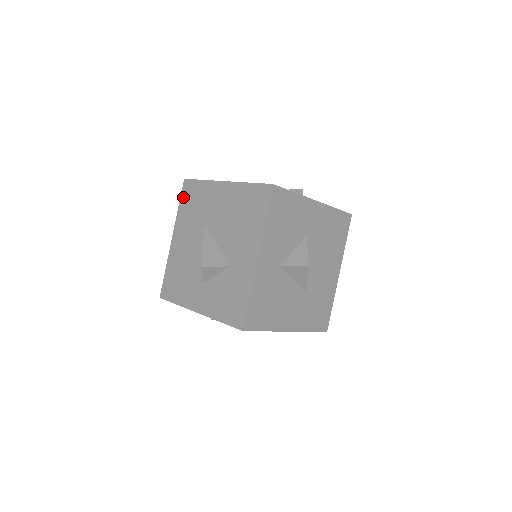
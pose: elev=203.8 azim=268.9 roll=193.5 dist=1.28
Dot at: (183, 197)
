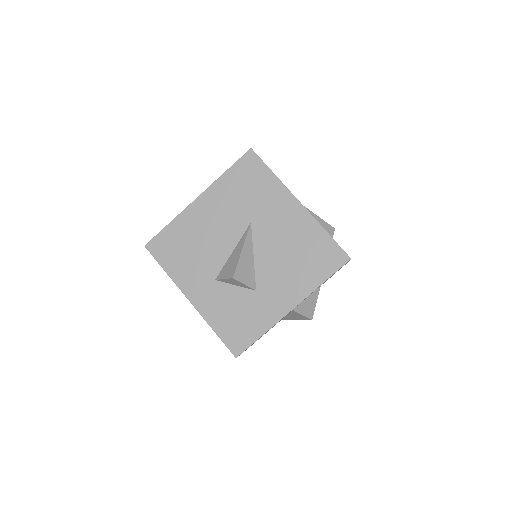
Dot at: (238, 167)
